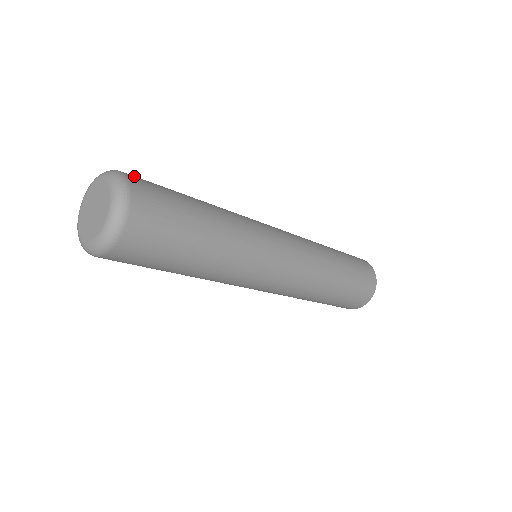
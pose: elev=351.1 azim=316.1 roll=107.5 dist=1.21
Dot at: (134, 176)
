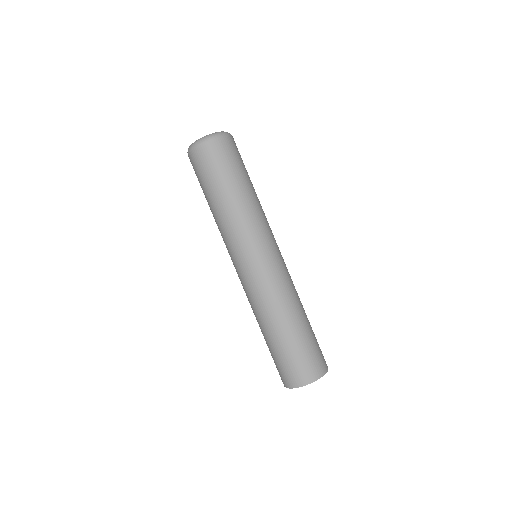
Dot at: occluded
